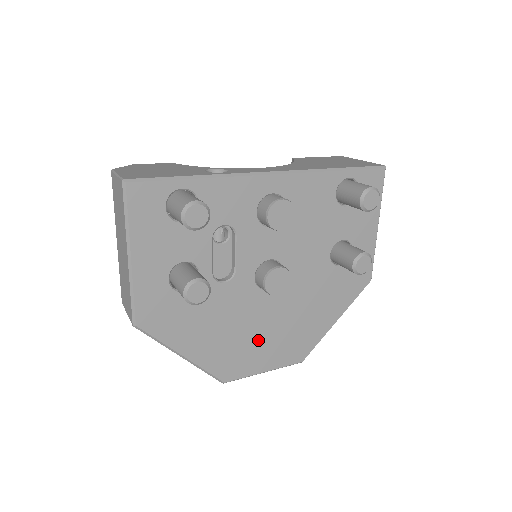
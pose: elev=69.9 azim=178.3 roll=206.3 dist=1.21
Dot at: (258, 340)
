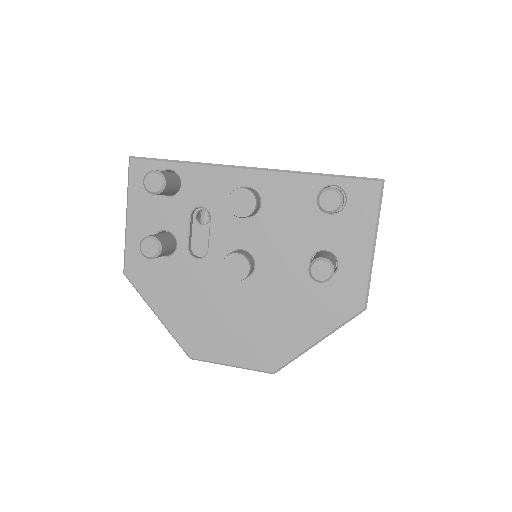
Dot at: (226, 328)
